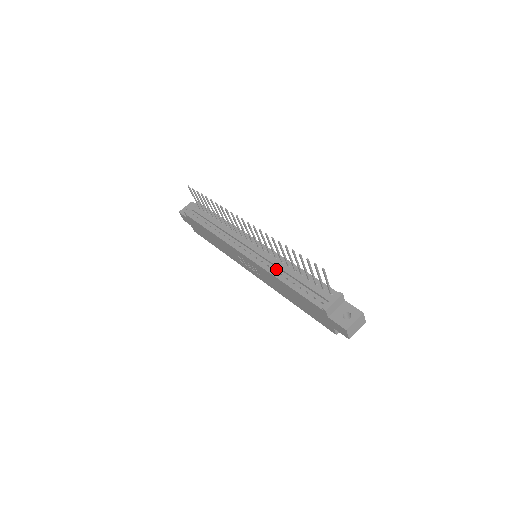
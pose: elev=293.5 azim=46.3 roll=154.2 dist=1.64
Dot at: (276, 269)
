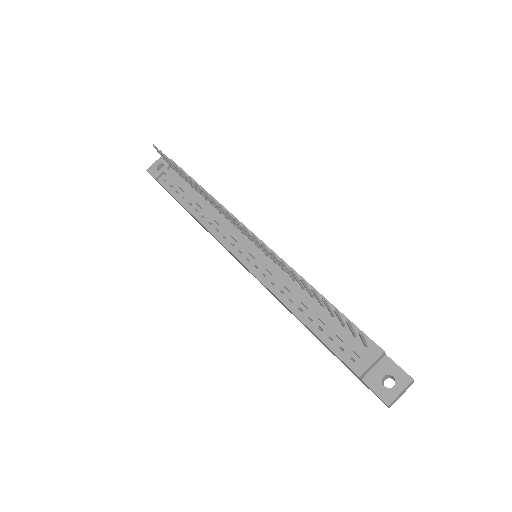
Dot at: (285, 291)
